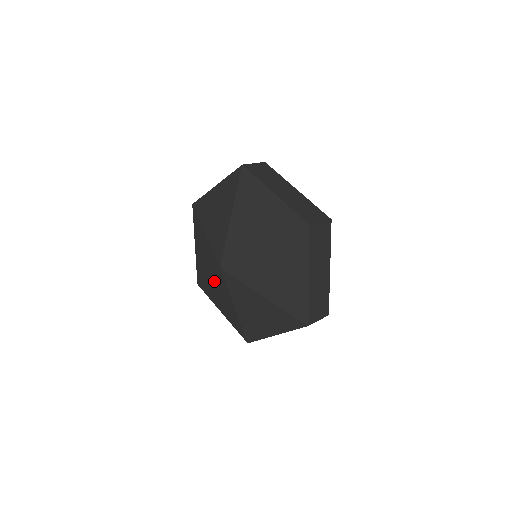
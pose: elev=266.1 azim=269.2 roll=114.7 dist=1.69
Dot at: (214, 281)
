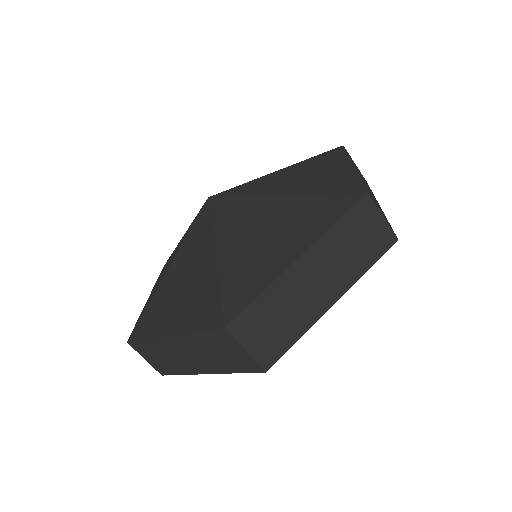
Dot at: occluded
